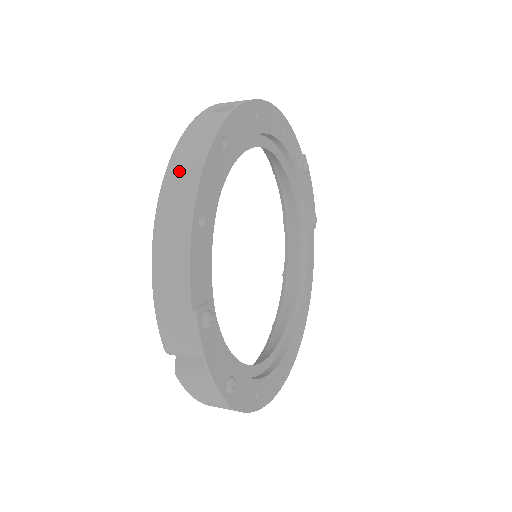
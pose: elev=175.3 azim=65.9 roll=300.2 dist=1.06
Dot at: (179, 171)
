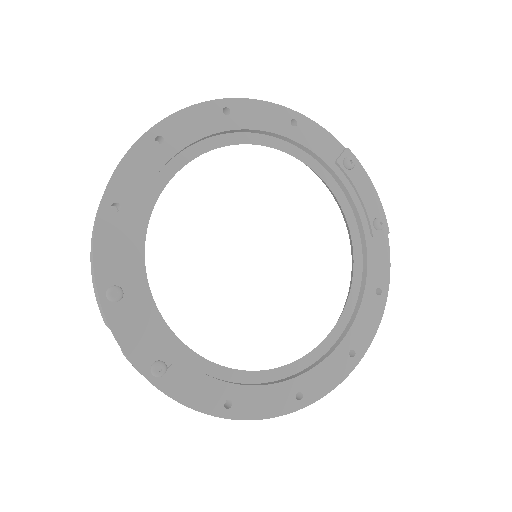
Dot at: occluded
